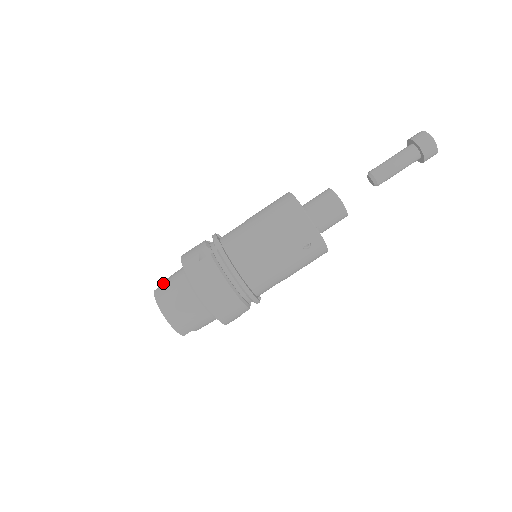
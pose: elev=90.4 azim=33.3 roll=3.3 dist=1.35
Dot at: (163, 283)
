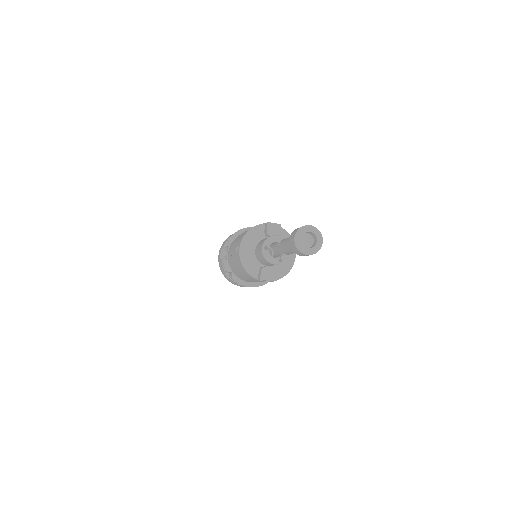
Dot at: occluded
